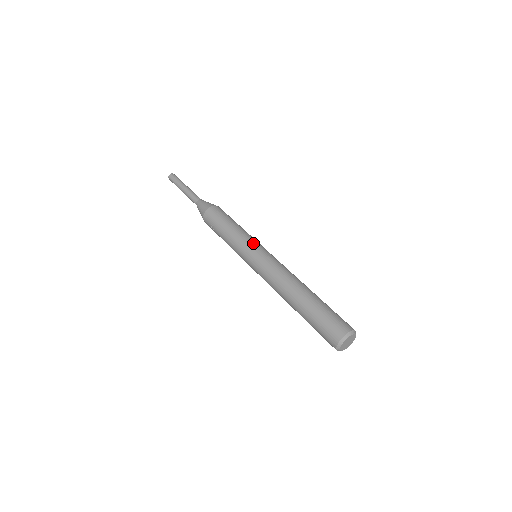
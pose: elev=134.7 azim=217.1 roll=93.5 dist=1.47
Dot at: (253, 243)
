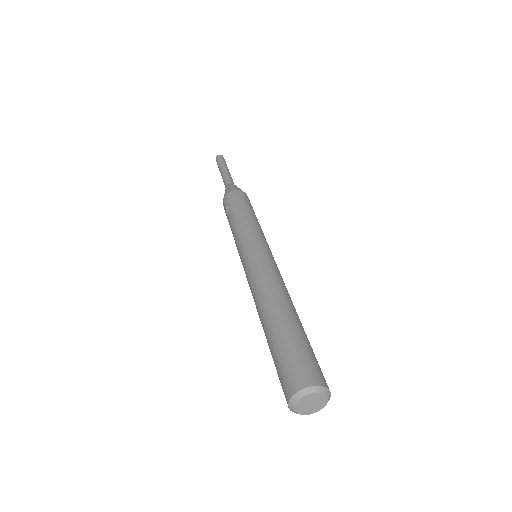
Dot at: (263, 239)
